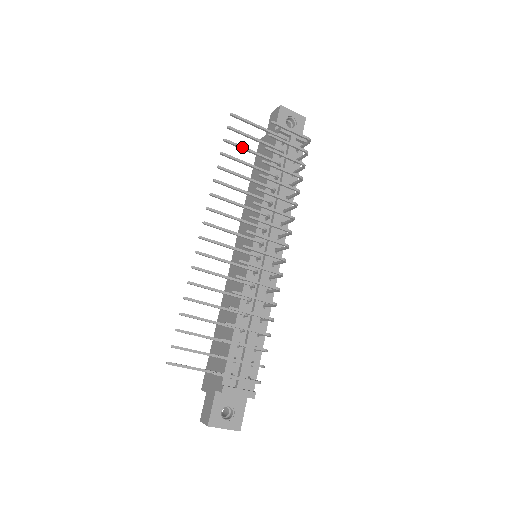
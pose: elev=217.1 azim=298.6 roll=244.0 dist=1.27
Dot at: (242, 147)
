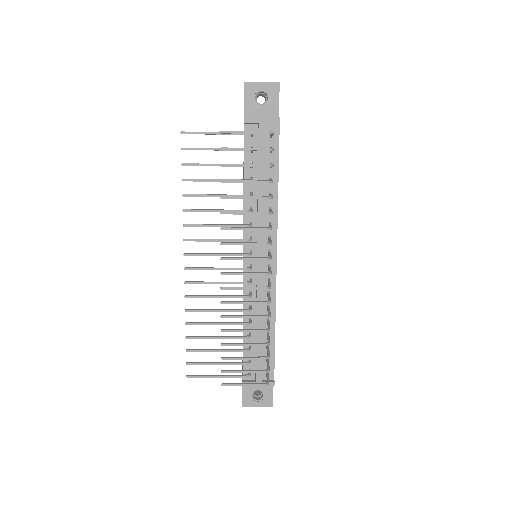
Dot at: (202, 165)
